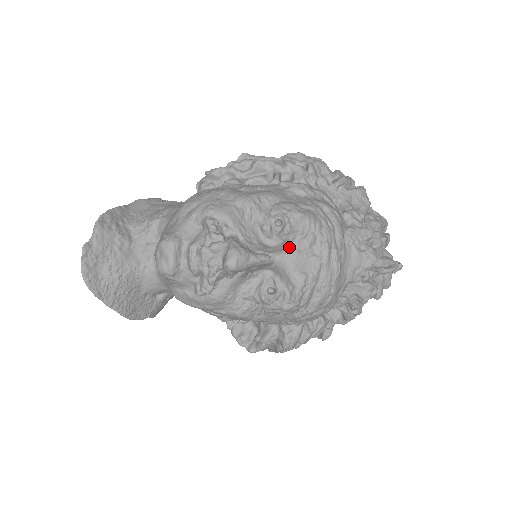
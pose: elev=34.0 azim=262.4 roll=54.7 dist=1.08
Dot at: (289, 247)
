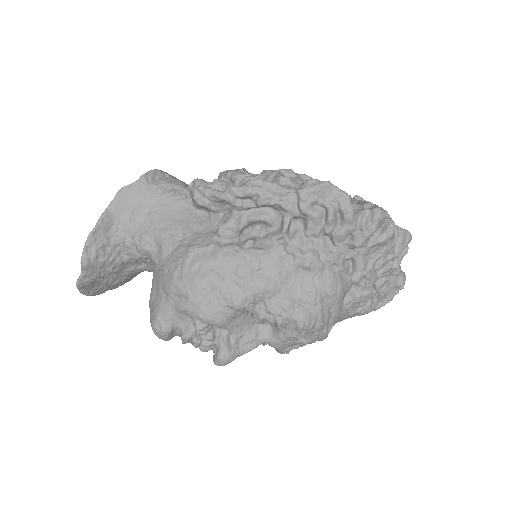
Dot at: (278, 340)
